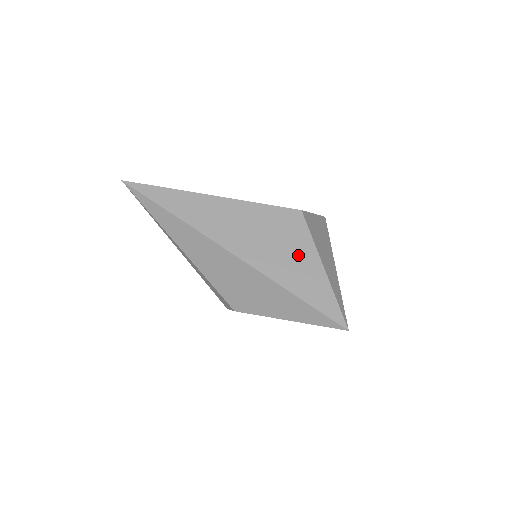
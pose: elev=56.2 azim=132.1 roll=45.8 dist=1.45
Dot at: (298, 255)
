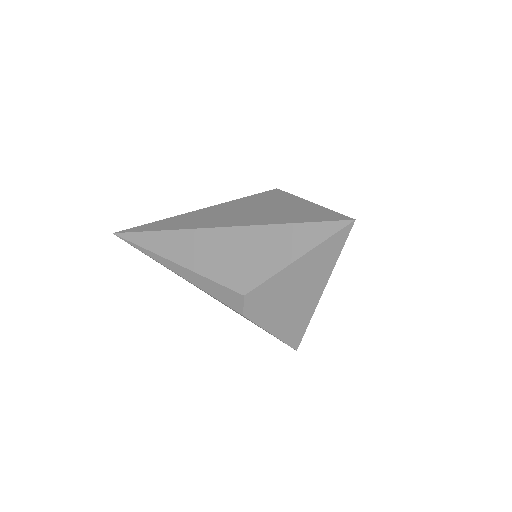
Dot at: (282, 206)
